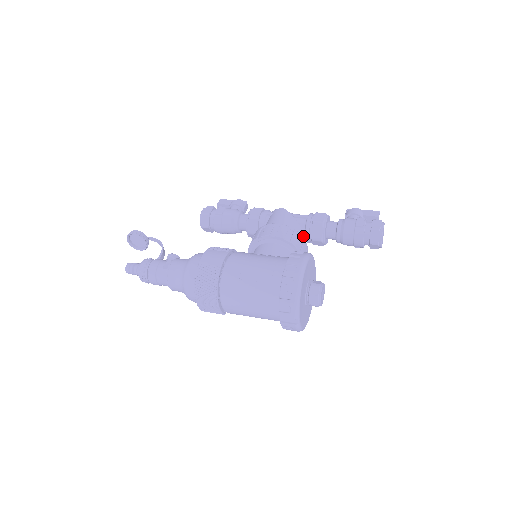
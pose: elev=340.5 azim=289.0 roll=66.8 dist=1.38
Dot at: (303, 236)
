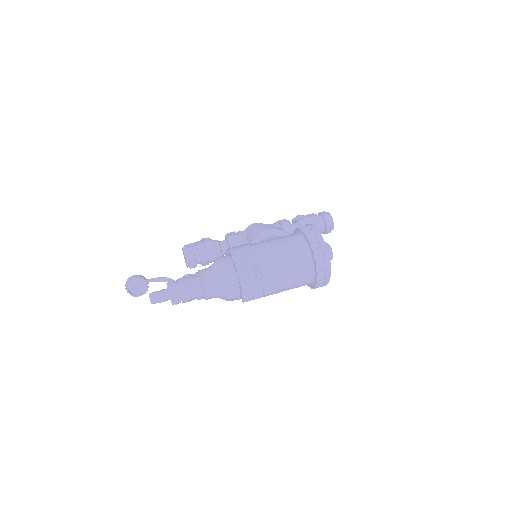
Dot at: occluded
